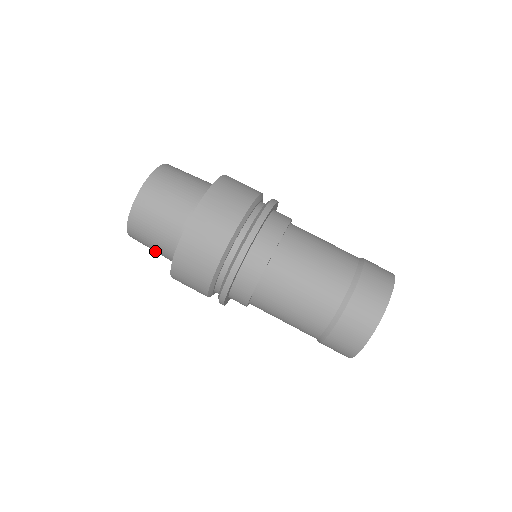
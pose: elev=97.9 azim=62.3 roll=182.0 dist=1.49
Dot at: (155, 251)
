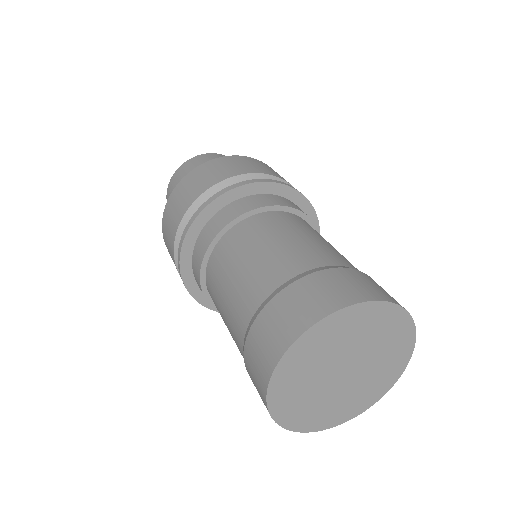
Dot at: occluded
